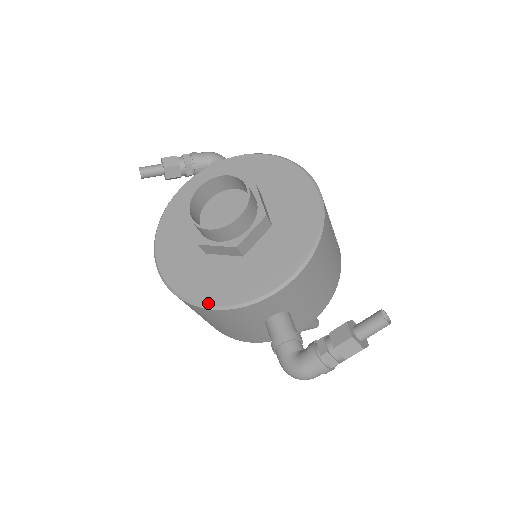
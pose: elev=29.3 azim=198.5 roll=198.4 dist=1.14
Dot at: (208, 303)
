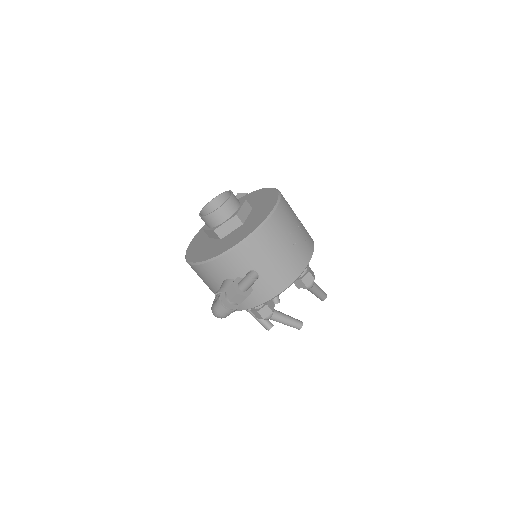
Dot at: (191, 261)
